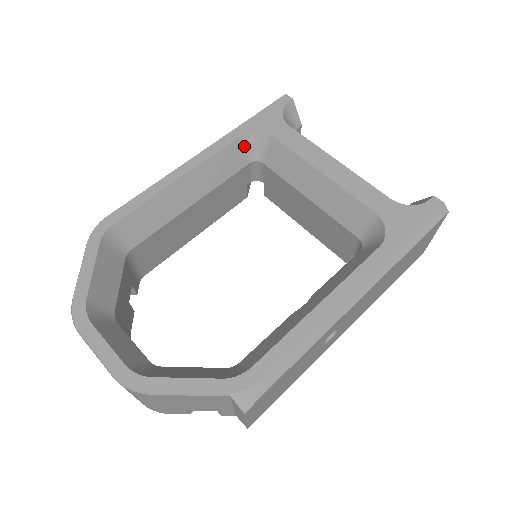
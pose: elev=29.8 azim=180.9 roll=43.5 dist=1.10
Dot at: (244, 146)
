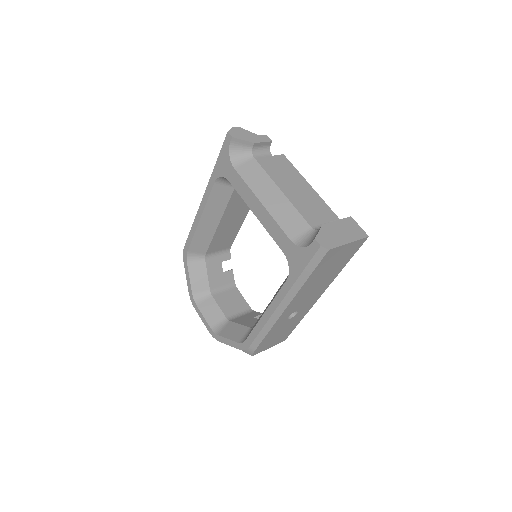
Dot at: (222, 183)
